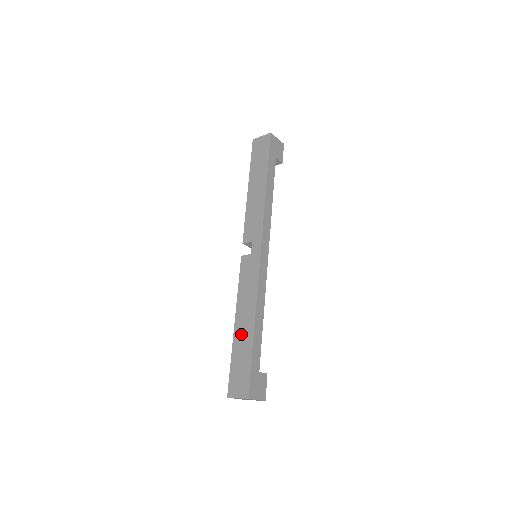
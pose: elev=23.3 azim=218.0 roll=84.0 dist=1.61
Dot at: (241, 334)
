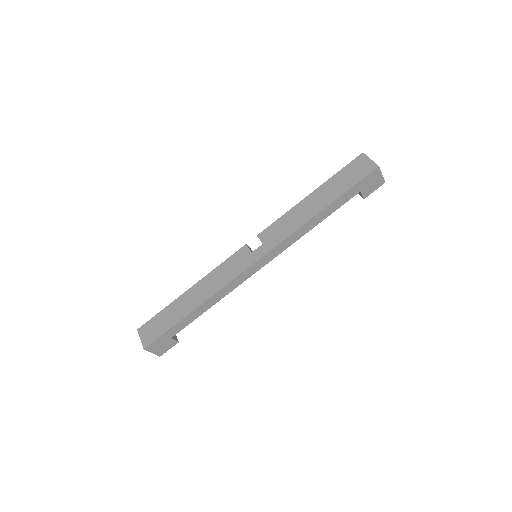
Dot at: (185, 301)
